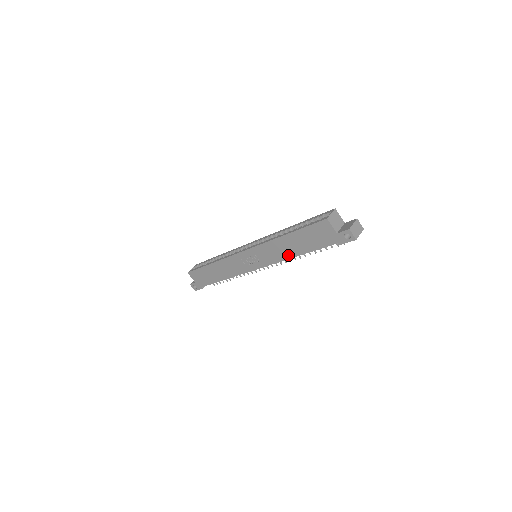
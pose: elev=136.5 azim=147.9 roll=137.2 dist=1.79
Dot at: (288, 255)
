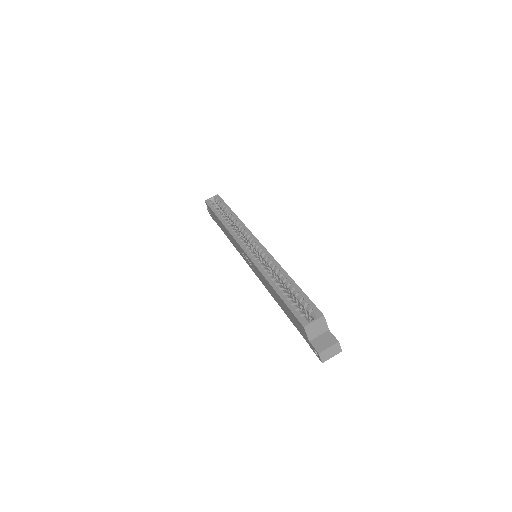
Dot at: (273, 296)
